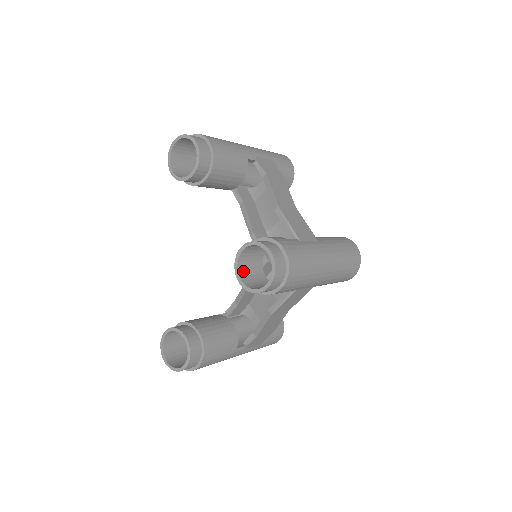
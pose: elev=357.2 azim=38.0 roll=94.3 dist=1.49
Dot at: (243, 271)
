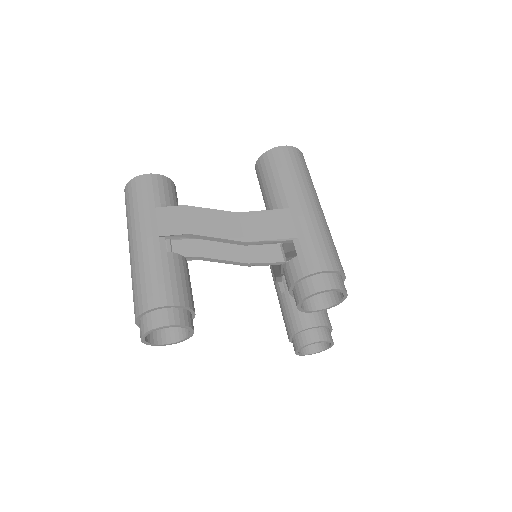
Dot at: (310, 304)
